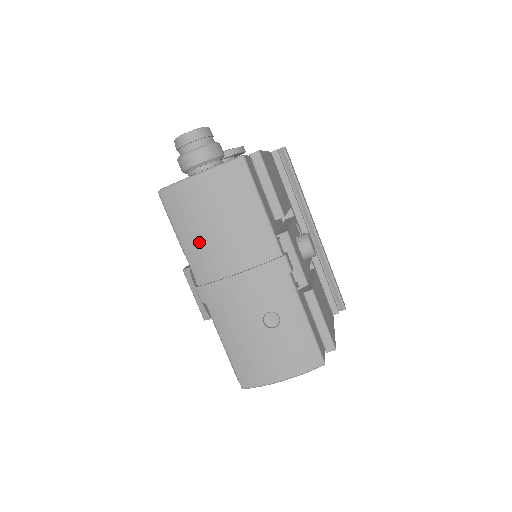
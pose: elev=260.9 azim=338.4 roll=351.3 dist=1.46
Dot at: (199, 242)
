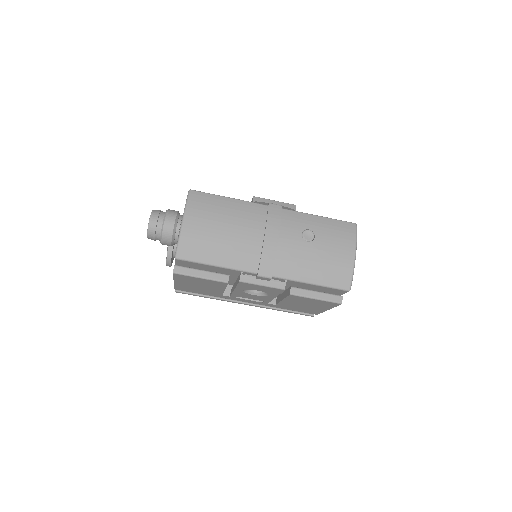
Dot at: (227, 250)
